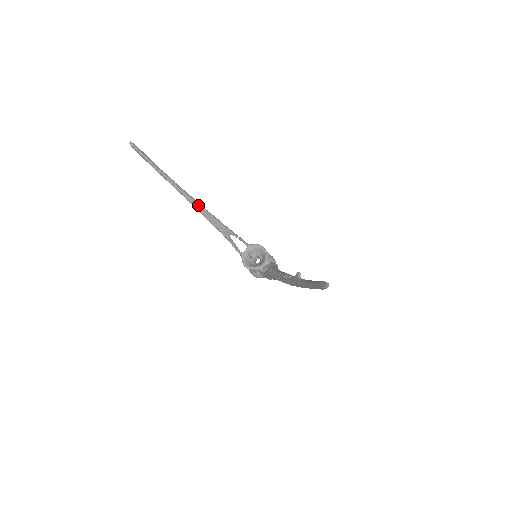
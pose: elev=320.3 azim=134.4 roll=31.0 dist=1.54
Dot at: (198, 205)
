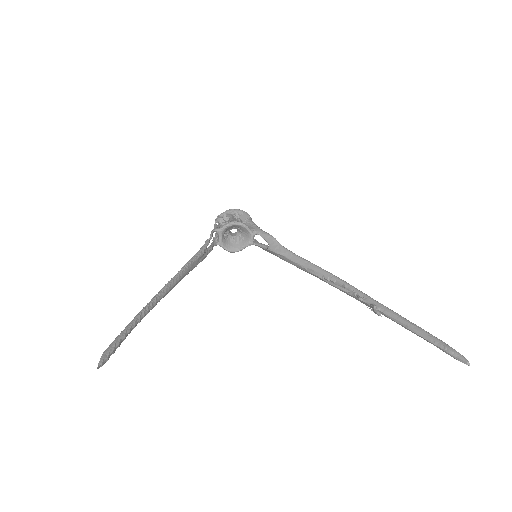
Dot at: (174, 283)
